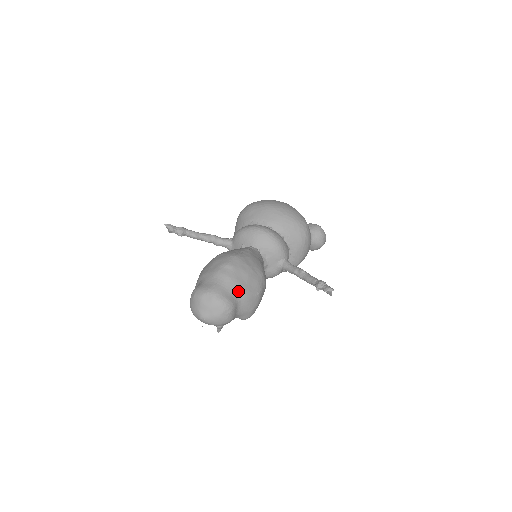
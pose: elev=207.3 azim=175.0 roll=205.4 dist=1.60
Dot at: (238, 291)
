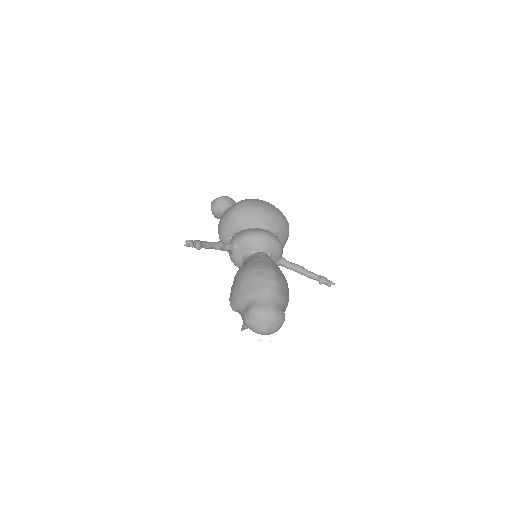
Dot at: (284, 303)
